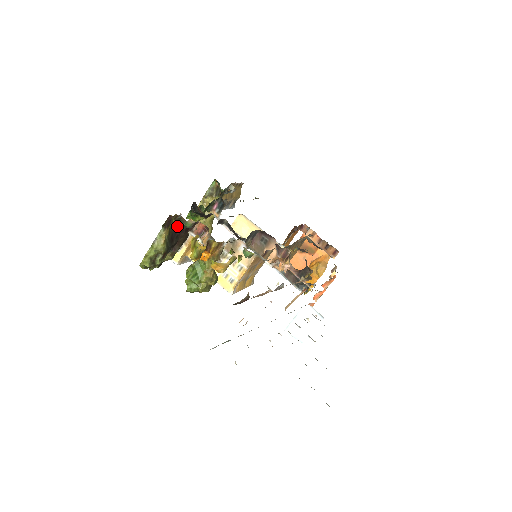
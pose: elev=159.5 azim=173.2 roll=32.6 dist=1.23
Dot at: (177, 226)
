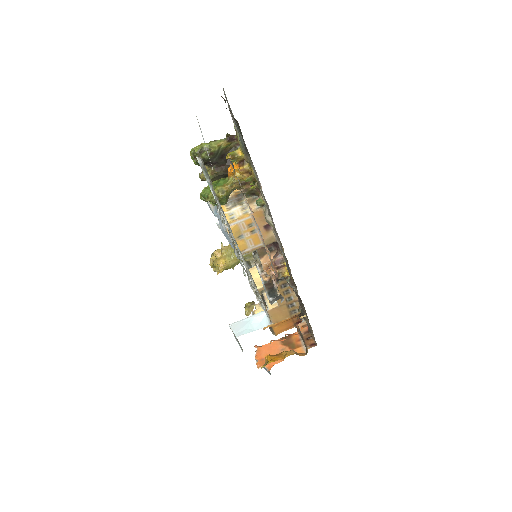
Dot at: occluded
